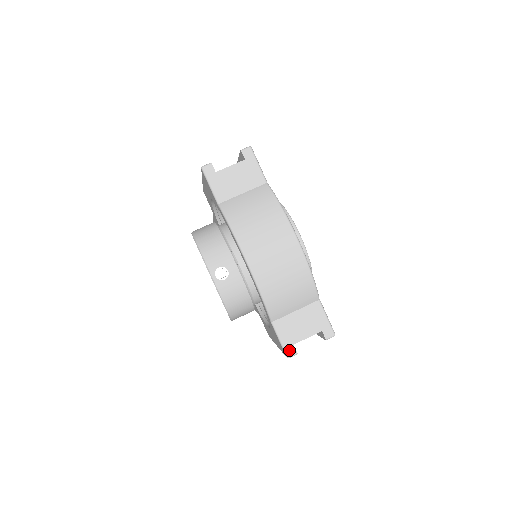
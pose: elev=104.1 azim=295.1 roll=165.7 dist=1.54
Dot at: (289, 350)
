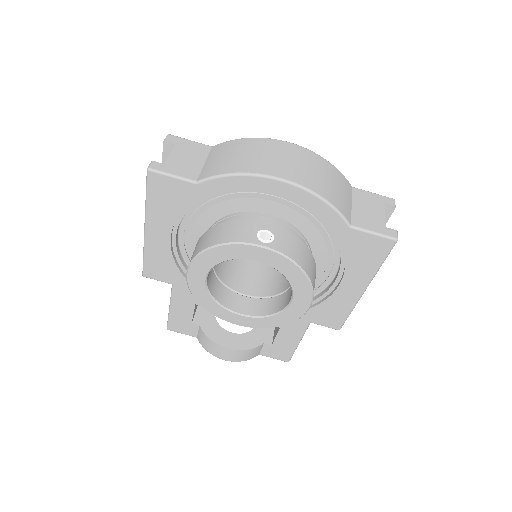
Dot at: (389, 233)
